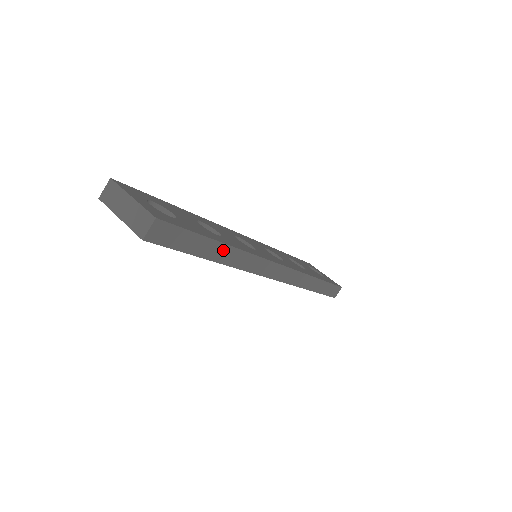
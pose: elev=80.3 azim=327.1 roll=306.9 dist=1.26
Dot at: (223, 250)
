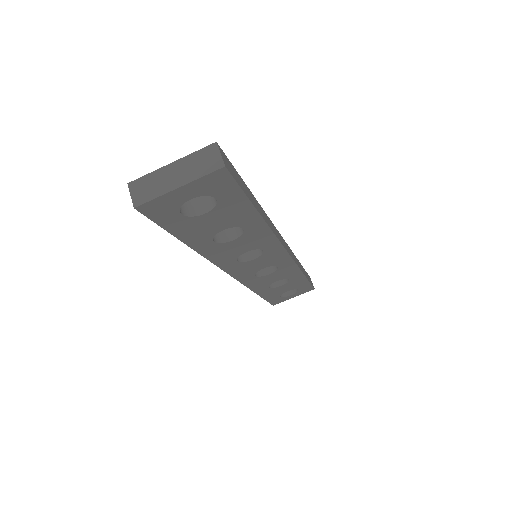
Dot at: (257, 204)
